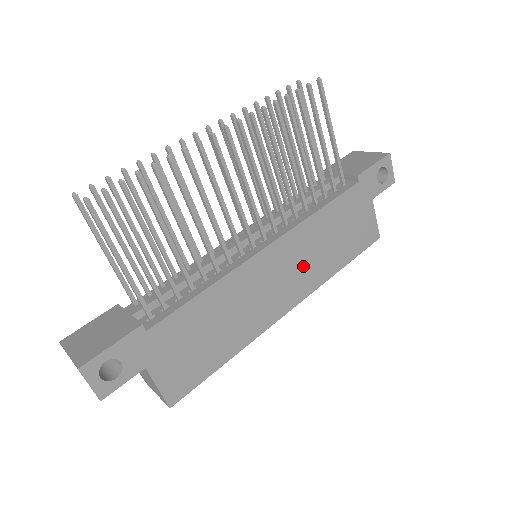
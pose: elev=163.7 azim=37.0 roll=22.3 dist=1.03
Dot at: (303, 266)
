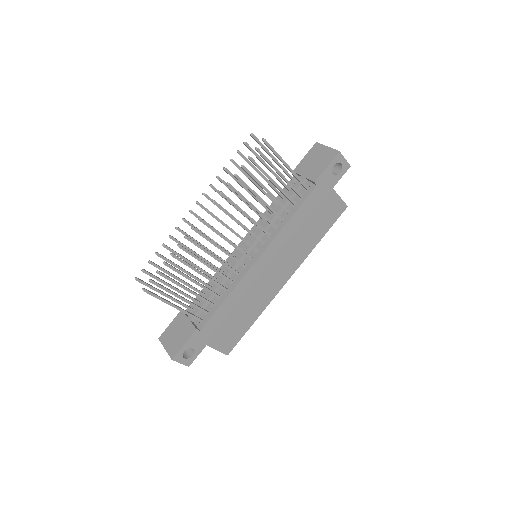
Dot at: (289, 254)
